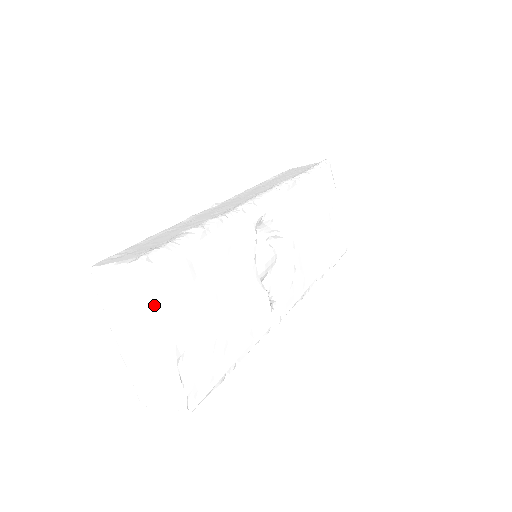
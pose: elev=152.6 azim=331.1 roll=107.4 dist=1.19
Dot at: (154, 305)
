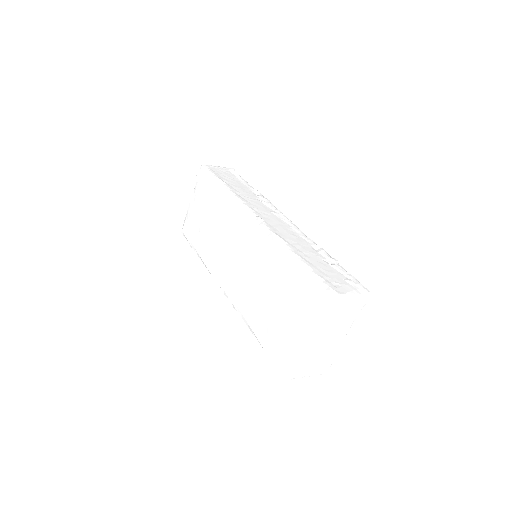
Dot at: (356, 316)
